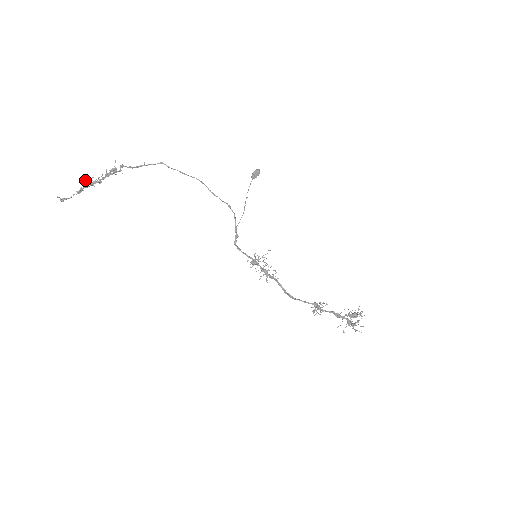
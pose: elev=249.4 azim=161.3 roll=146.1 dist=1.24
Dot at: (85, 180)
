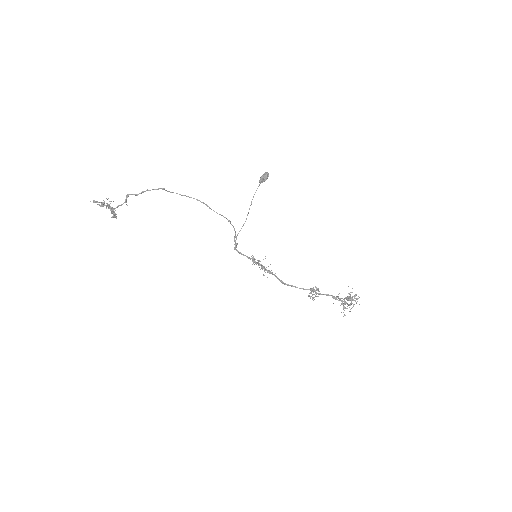
Dot at: (101, 206)
